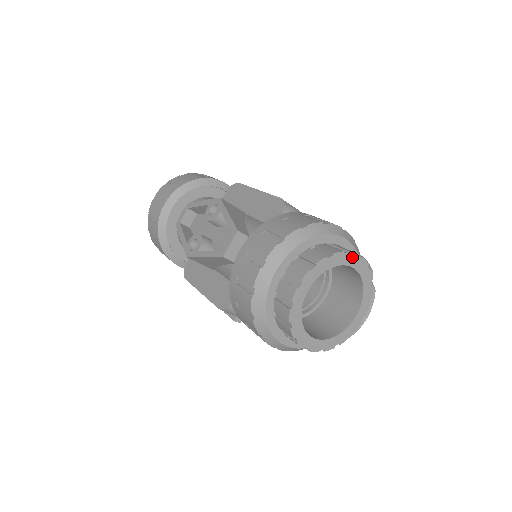
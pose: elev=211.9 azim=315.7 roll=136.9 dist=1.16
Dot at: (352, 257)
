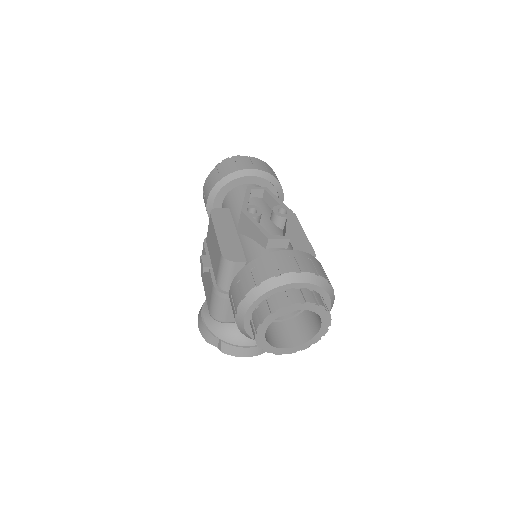
Dot at: (328, 323)
